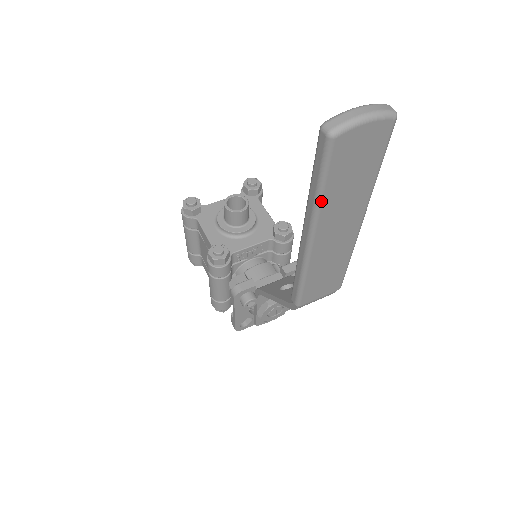
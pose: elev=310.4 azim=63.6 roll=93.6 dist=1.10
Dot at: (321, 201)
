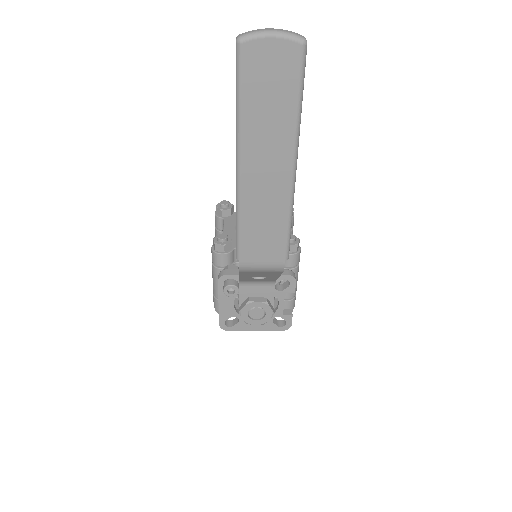
Dot at: (240, 117)
